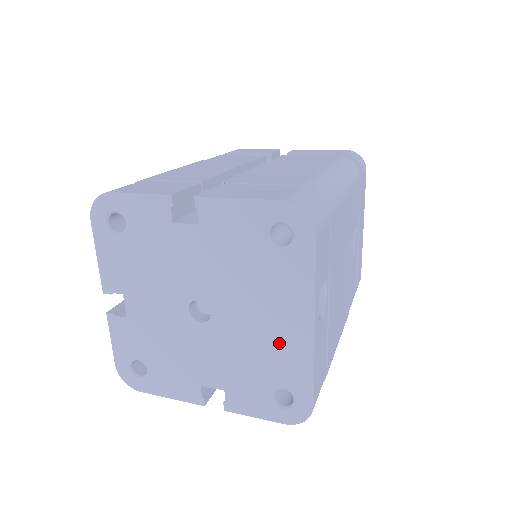
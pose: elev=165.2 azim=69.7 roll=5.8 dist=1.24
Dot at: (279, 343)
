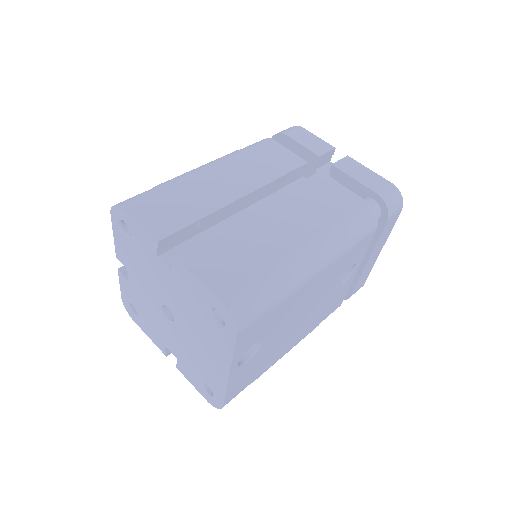
Dot at: (209, 365)
